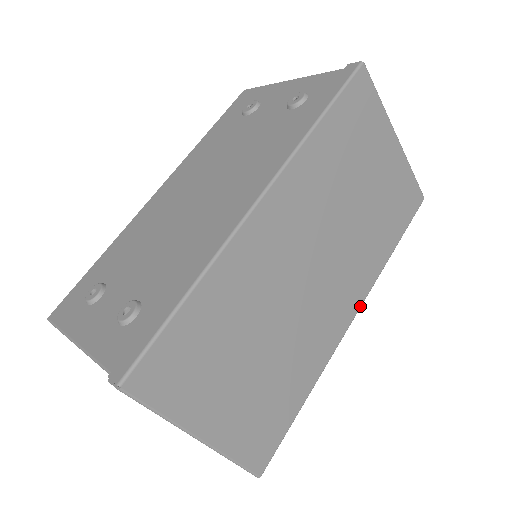
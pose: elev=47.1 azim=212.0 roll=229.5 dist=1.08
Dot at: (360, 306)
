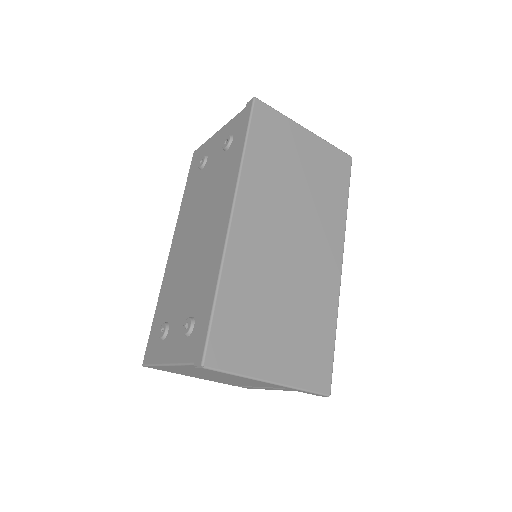
Dot at: (342, 252)
